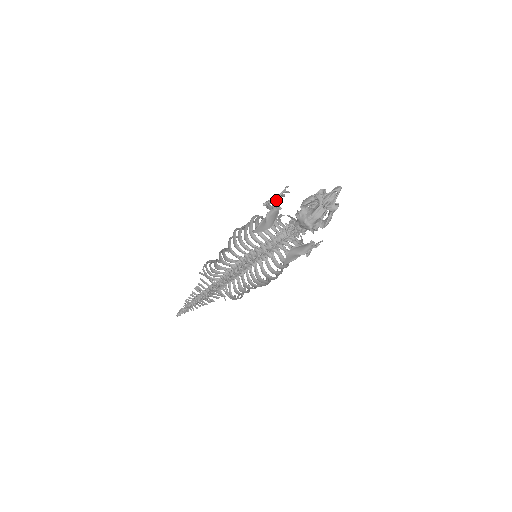
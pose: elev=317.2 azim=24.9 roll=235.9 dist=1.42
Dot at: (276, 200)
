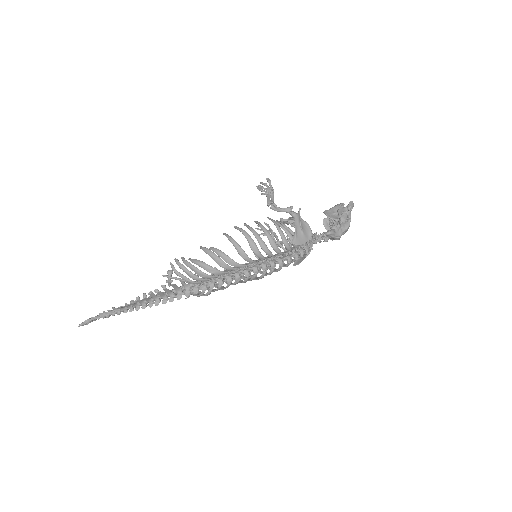
Dot at: (272, 198)
